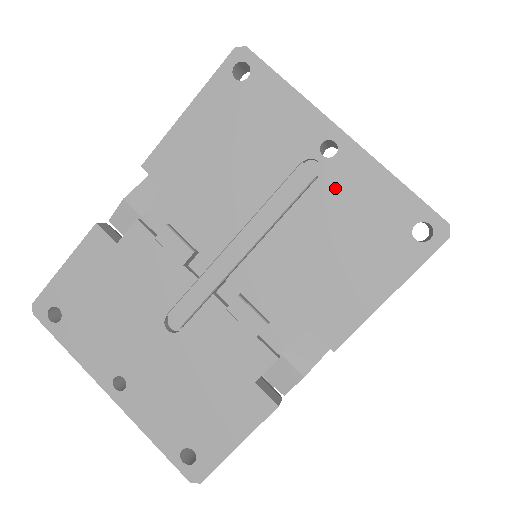
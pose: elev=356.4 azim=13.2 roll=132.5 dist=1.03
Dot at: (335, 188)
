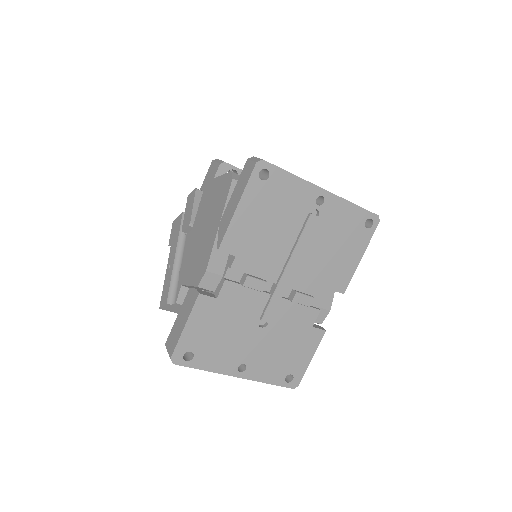
Dot at: (328, 219)
